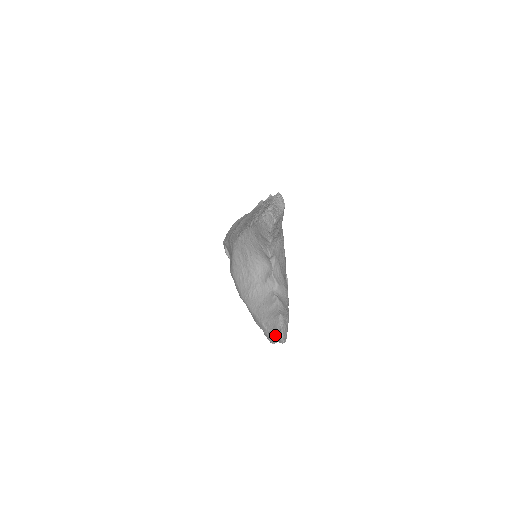
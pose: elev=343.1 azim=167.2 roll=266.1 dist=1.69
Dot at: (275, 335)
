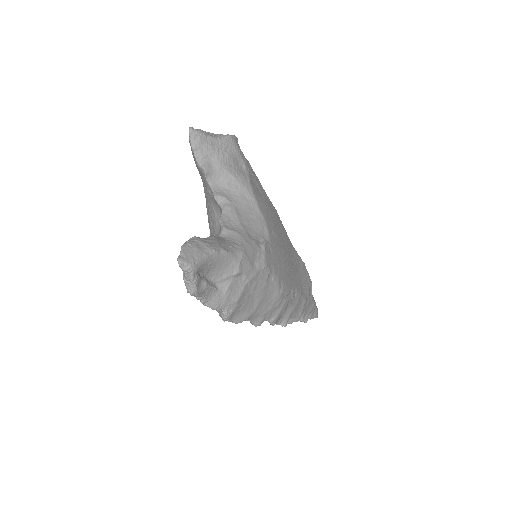
Dot at: occluded
